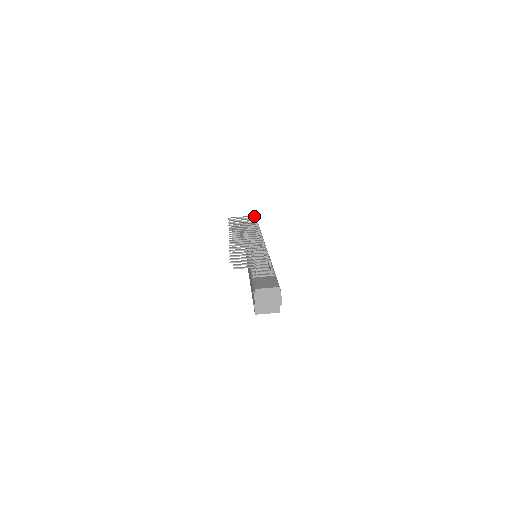
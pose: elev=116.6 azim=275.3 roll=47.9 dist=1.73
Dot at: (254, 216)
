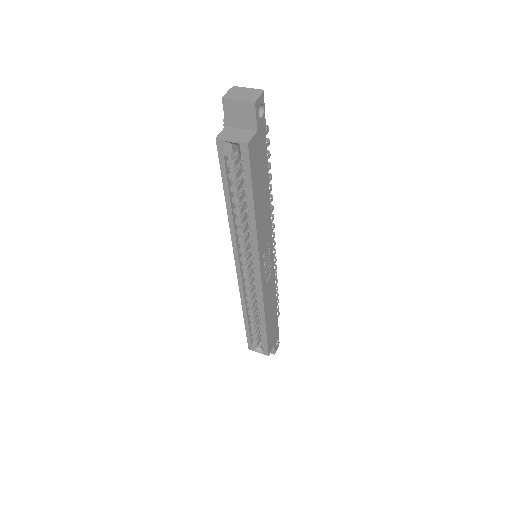
Dot at: (278, 310)
